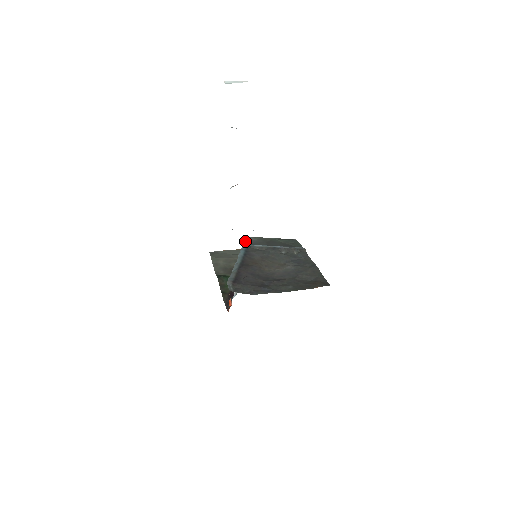
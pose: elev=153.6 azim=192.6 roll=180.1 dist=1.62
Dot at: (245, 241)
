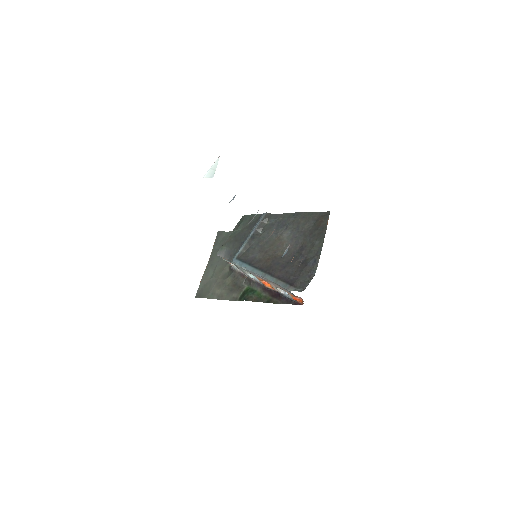
Dot at: (223, 259)
